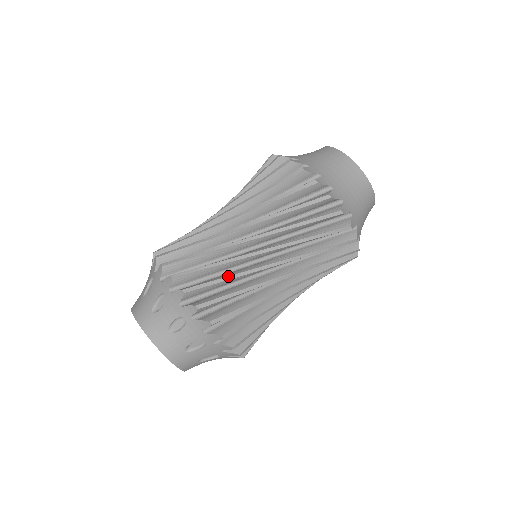
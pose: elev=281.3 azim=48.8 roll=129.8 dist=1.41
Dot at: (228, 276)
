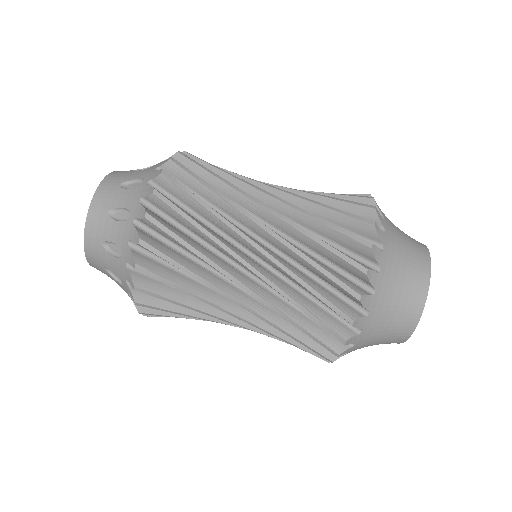
Dot at: (188, 306)
